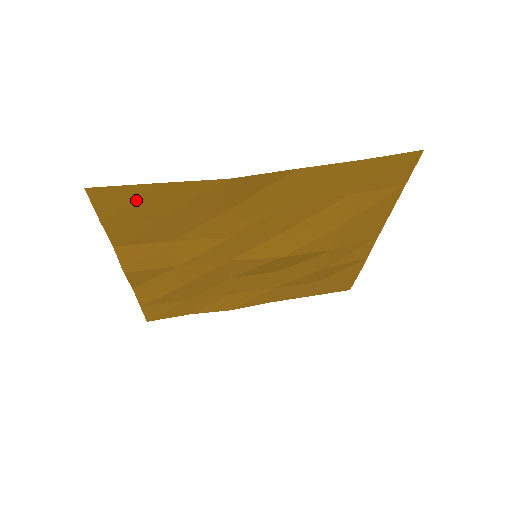
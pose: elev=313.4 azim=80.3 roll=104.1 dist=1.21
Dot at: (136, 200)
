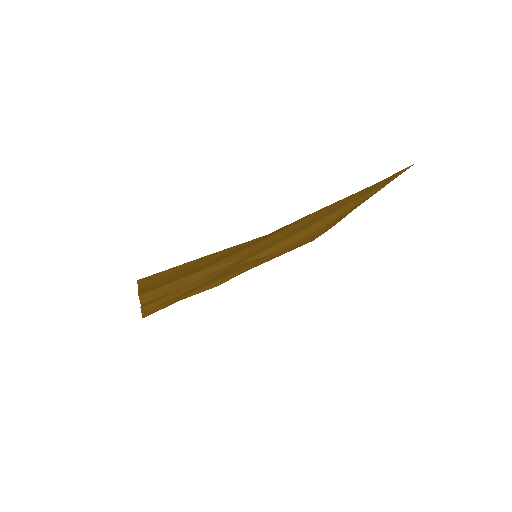
Dot at: (179, 269)
